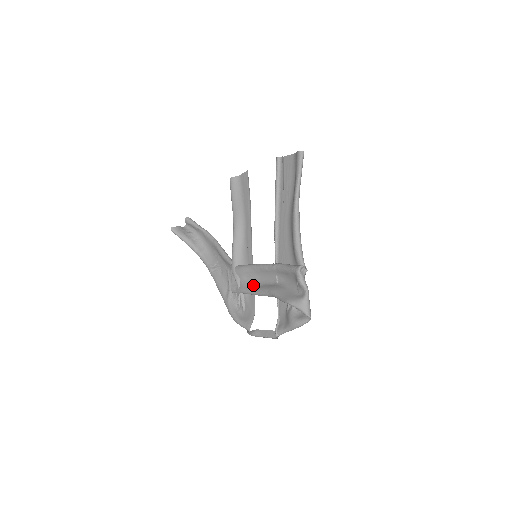
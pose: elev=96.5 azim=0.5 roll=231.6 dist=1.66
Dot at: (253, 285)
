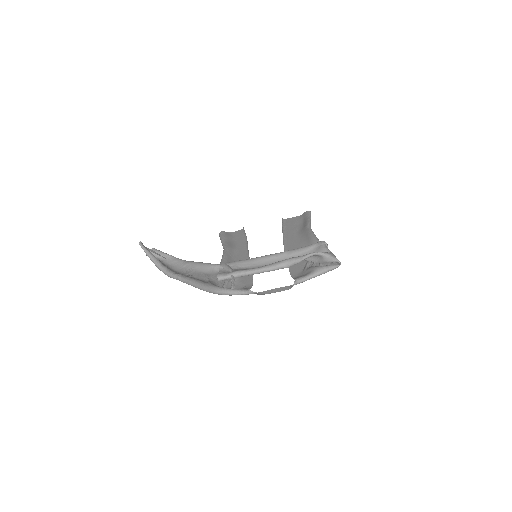
Dot at: occluded
